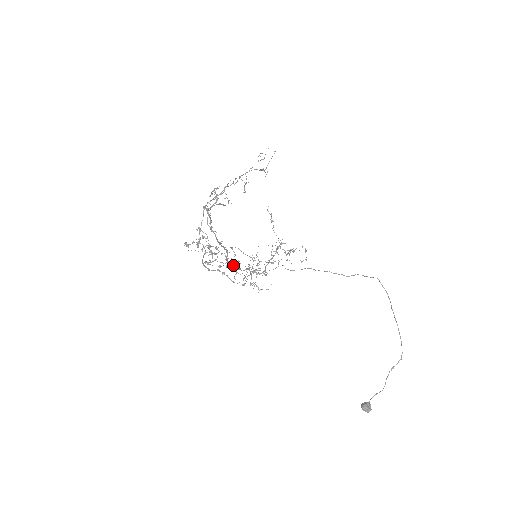
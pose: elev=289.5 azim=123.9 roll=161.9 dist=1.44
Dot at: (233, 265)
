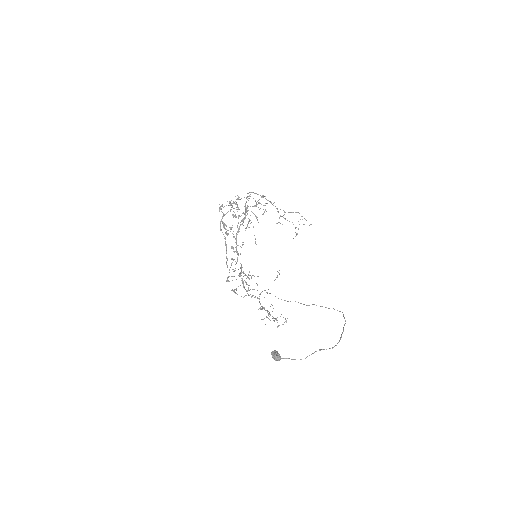
Dot at: (237, 245)
